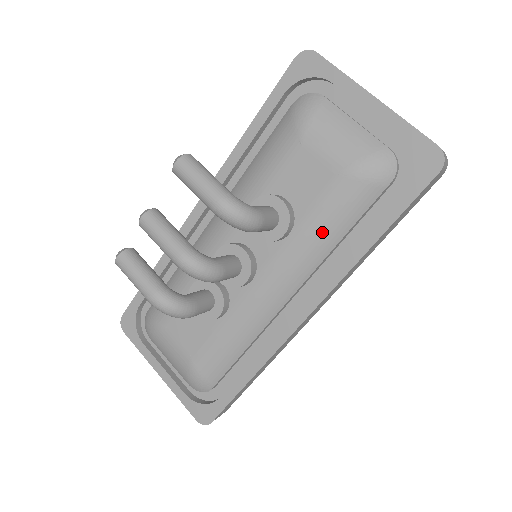
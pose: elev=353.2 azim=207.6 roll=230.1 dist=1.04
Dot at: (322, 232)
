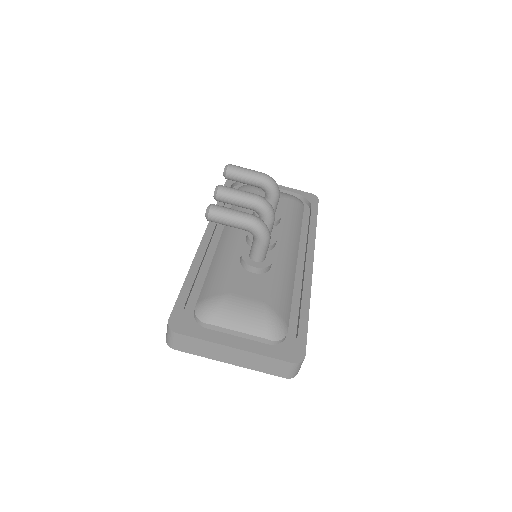
Dot at: (294, 220)
